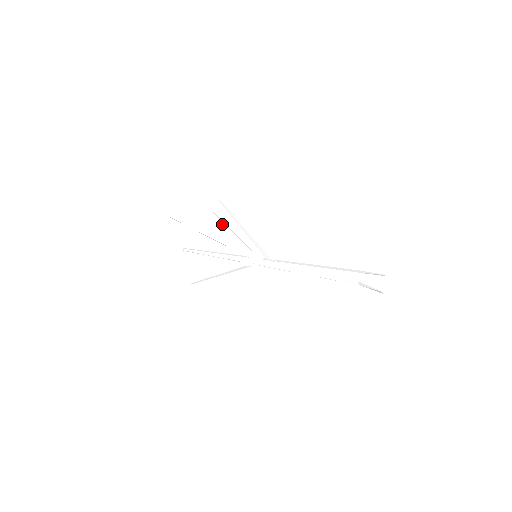
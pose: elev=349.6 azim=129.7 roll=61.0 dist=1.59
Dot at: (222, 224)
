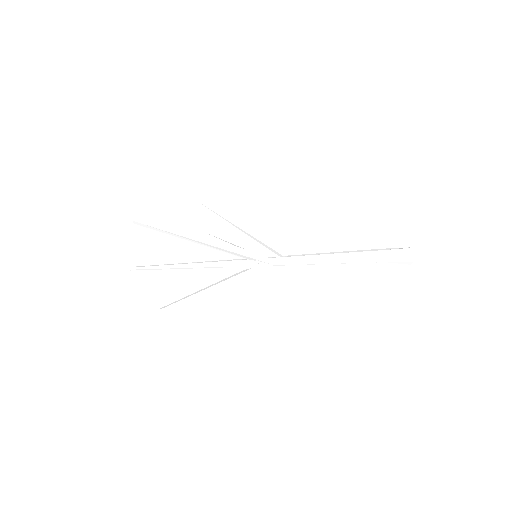
Dot at: (190, 228)
